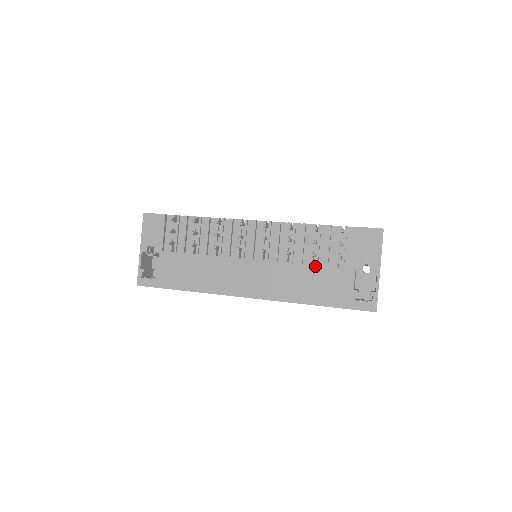
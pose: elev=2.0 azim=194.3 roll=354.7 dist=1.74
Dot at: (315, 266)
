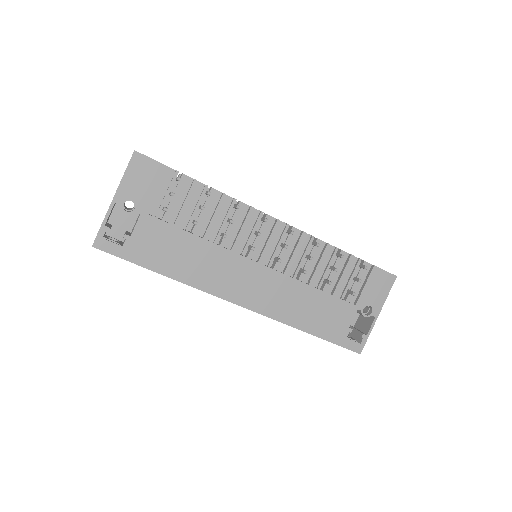
Dot at: (323, 292)
